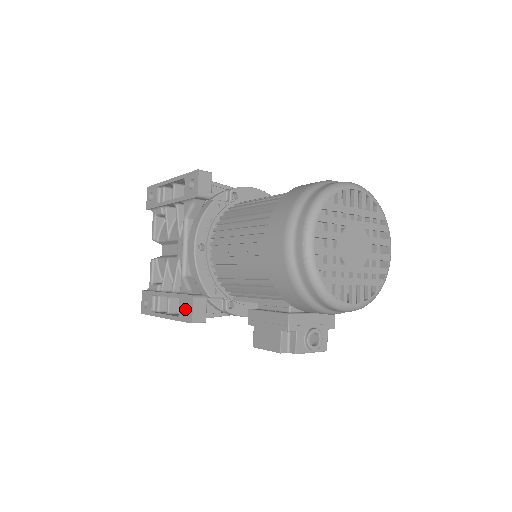
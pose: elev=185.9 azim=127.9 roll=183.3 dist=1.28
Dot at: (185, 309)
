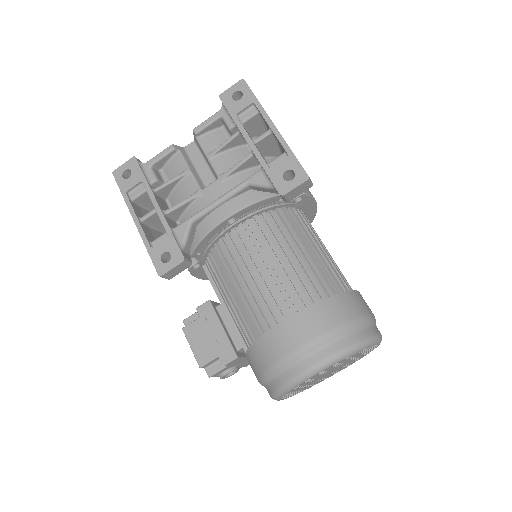
Dot at: (164, 253)
